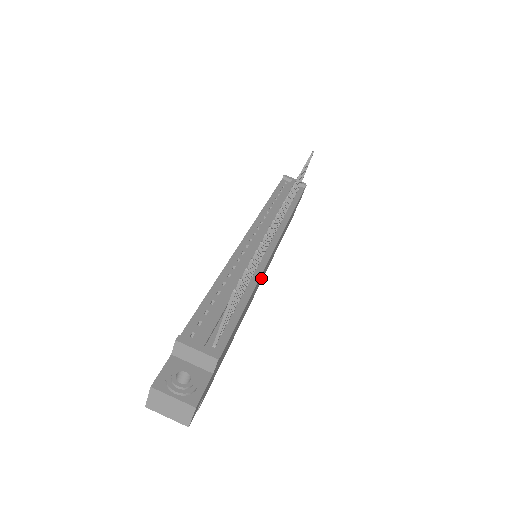
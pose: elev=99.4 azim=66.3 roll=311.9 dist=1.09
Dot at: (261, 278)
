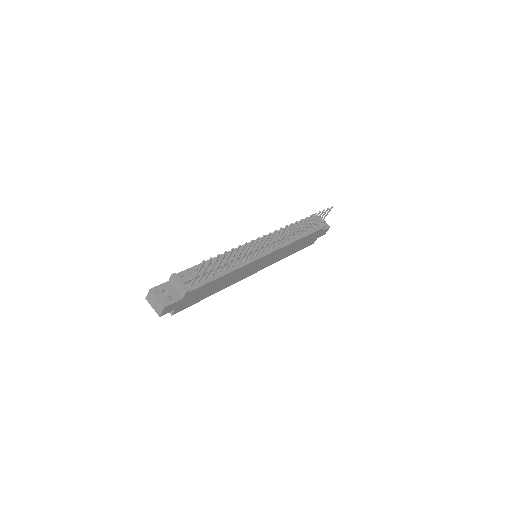
Dot at: (251, 269)
